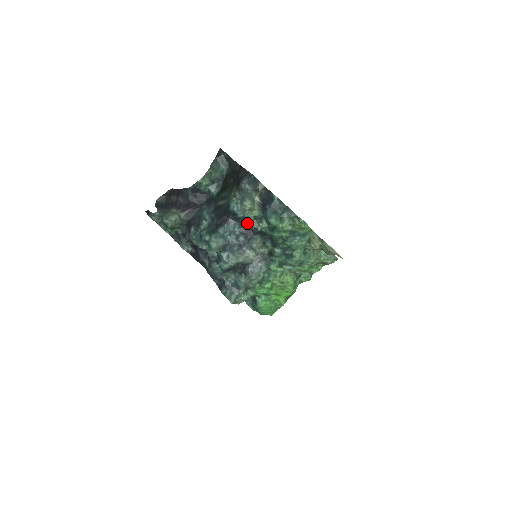
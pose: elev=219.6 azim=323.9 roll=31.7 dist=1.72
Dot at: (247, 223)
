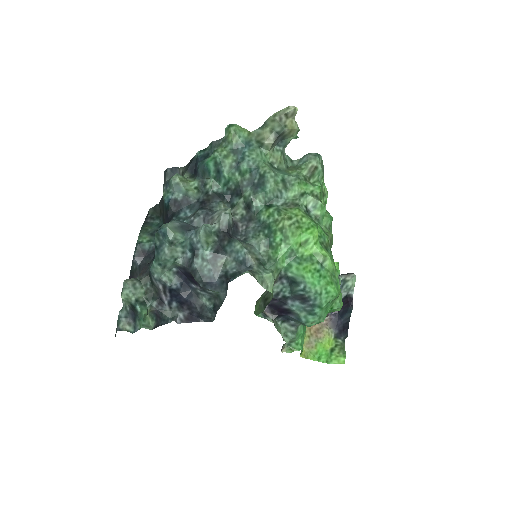
Dot at: (194, 199)
